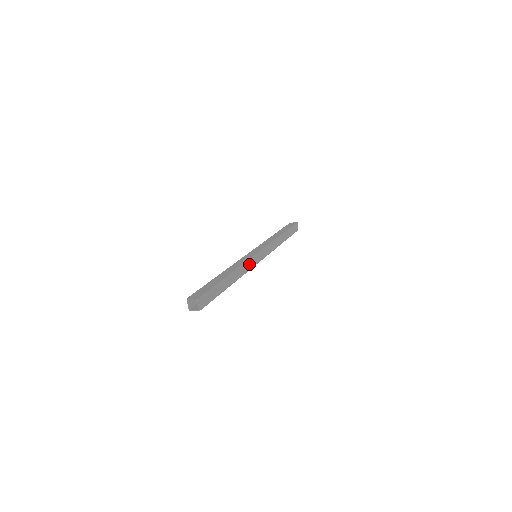
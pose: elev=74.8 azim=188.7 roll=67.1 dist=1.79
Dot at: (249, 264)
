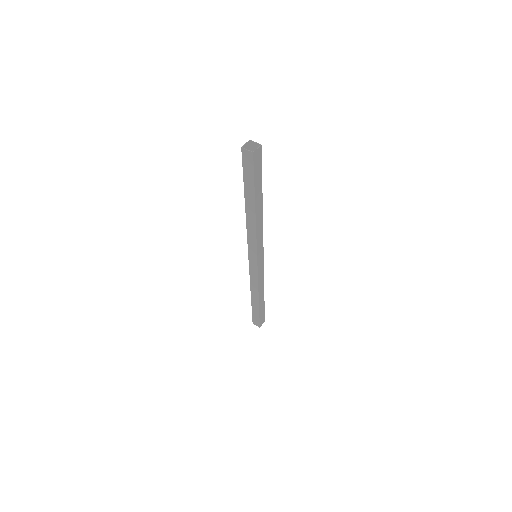
Dot at: occluded
